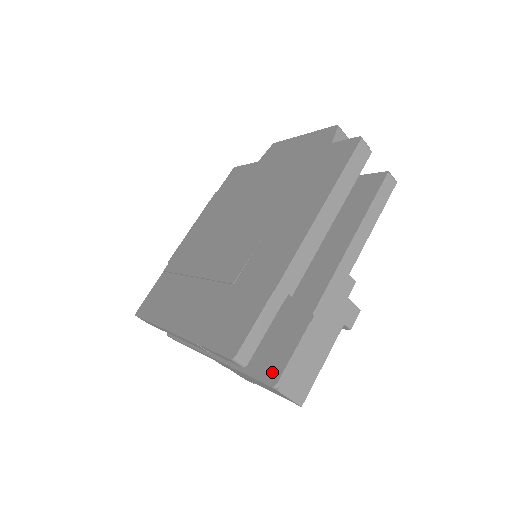
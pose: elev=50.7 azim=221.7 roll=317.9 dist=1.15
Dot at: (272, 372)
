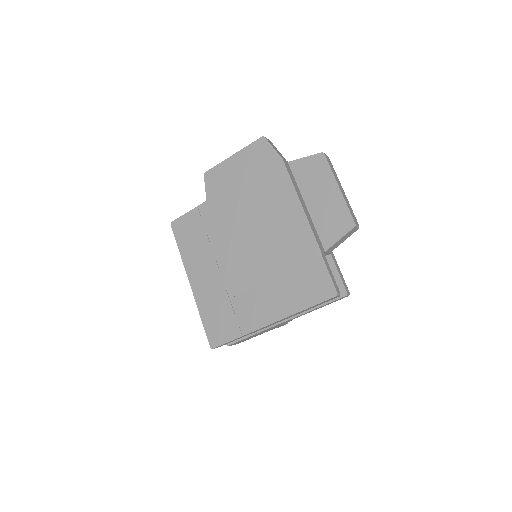
Dot at: occluded
